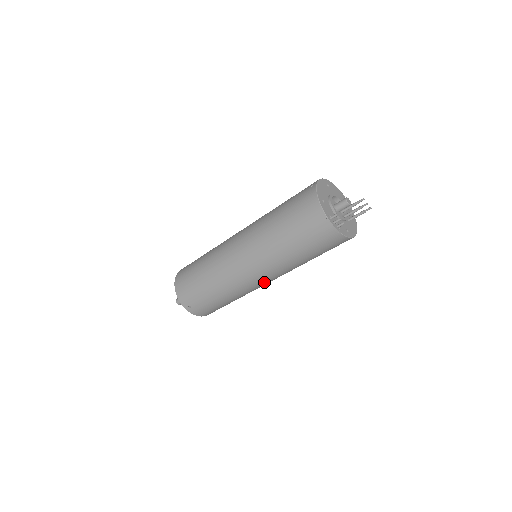
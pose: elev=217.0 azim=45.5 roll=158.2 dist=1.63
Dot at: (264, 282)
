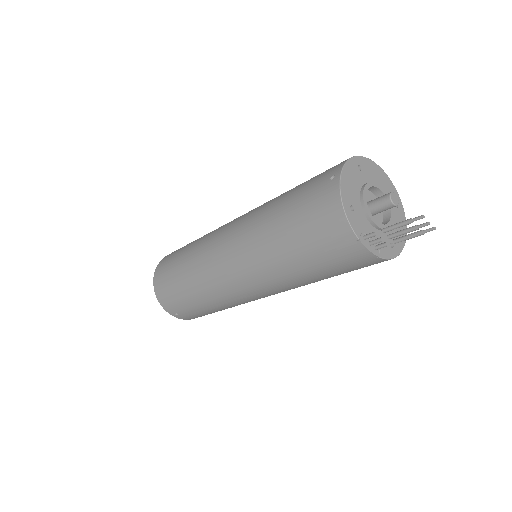
Dot at: occluded
